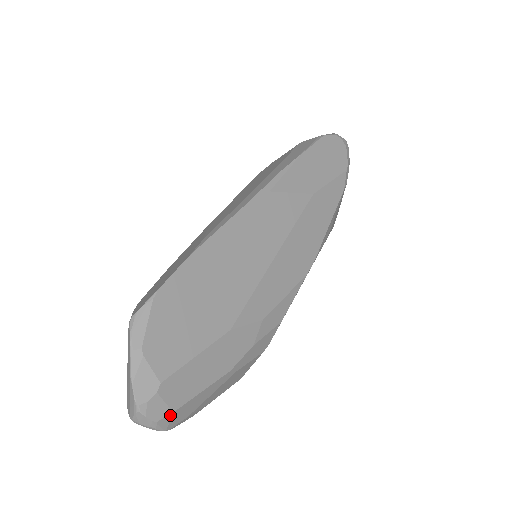
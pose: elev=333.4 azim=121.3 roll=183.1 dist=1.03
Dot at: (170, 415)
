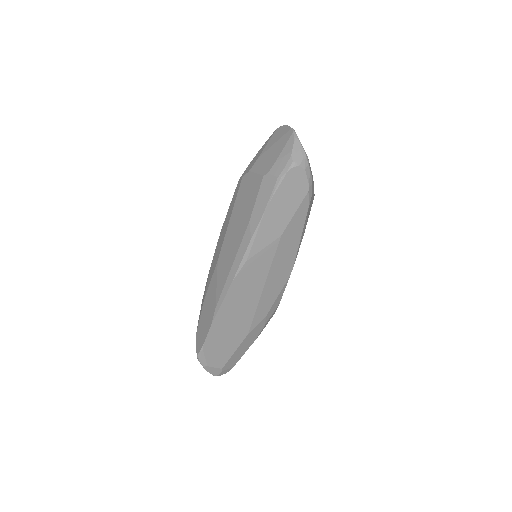
Dot at: occluded
